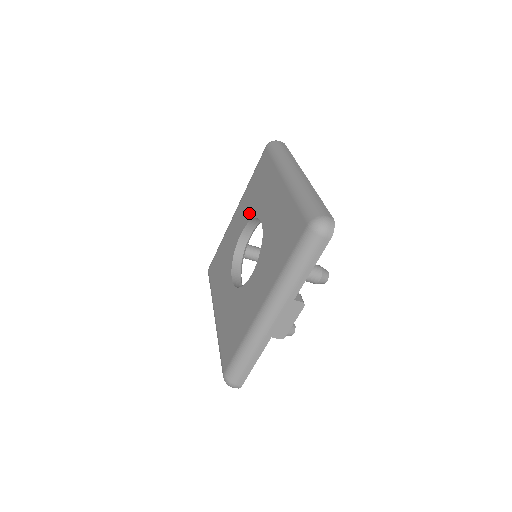
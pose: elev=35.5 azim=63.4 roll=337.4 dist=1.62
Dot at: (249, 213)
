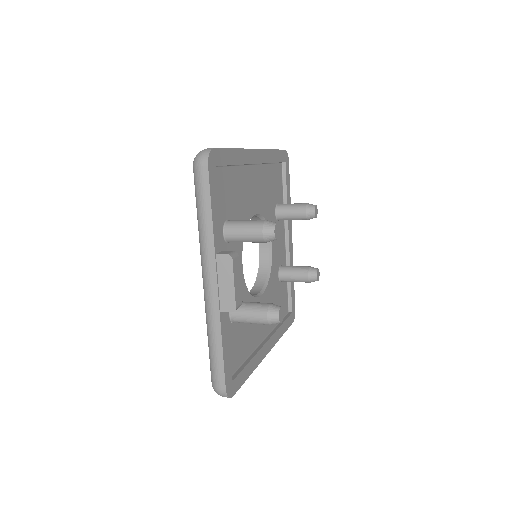
Dot at: occluded
